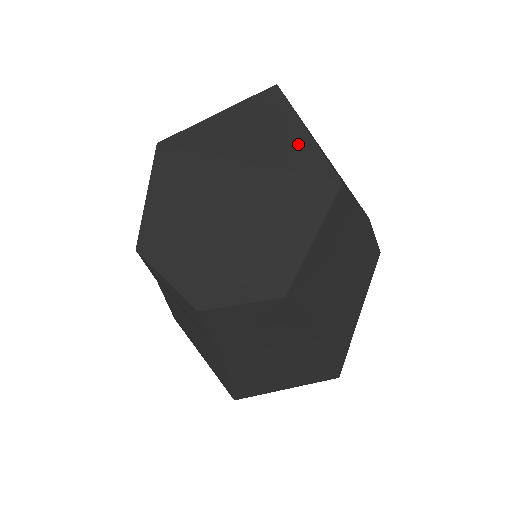
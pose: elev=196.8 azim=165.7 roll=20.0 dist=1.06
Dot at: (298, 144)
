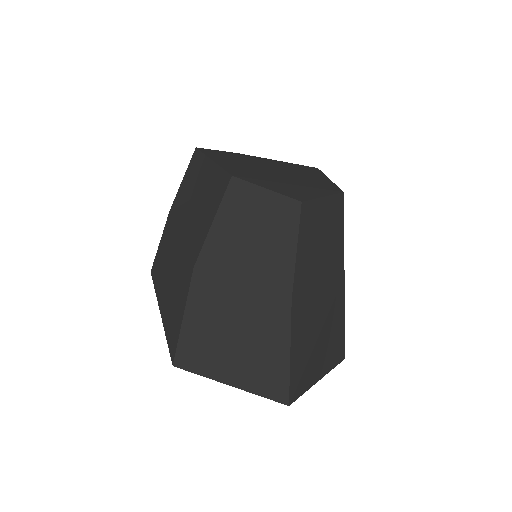
Dot at: occluded
